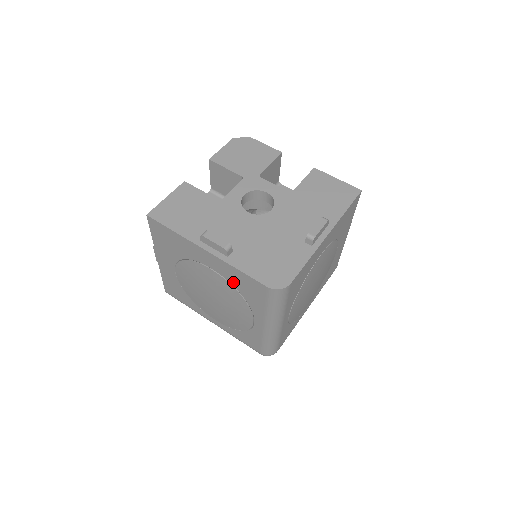
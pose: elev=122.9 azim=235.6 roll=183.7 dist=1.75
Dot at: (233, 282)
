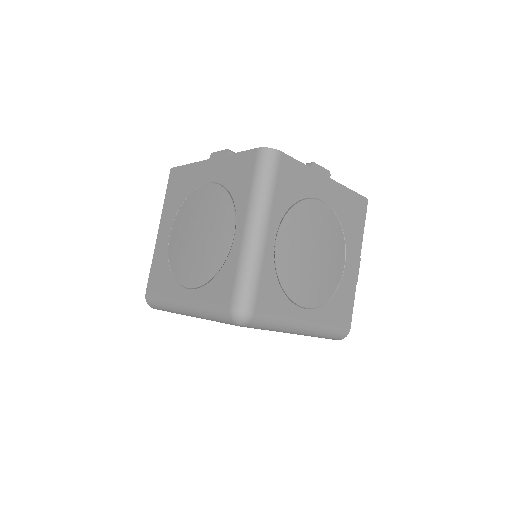
Dot at: (226, 180)
